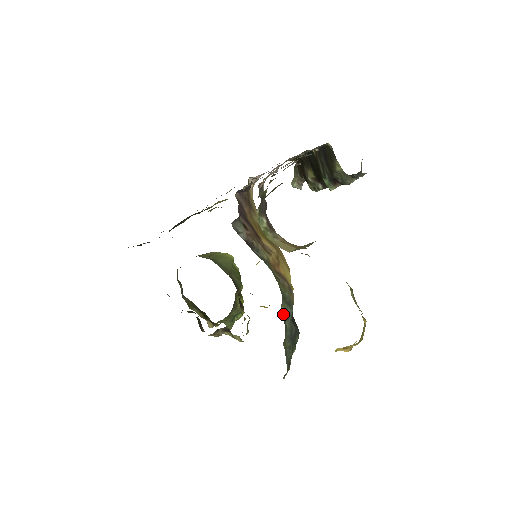
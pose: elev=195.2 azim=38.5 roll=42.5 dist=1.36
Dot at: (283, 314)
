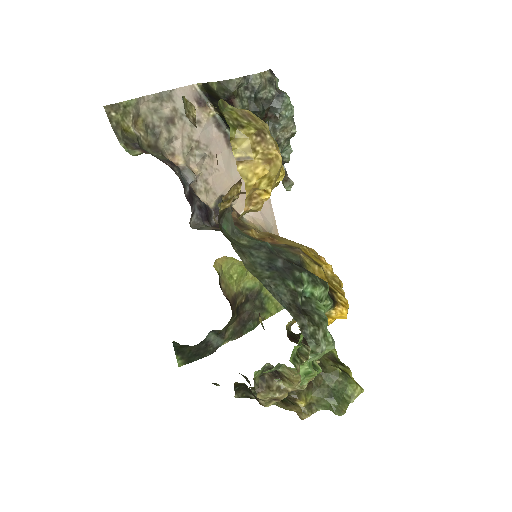
Dot at: (244, 246)
